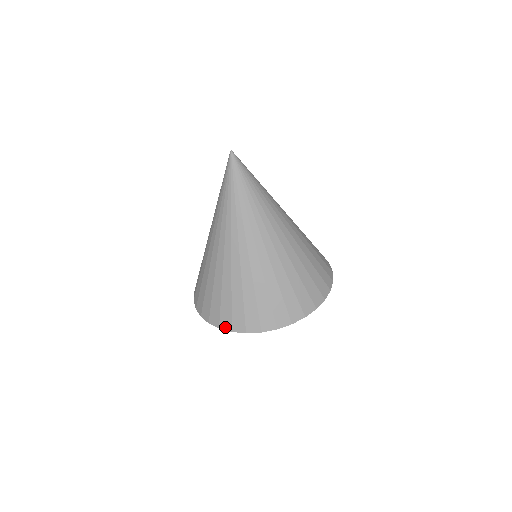
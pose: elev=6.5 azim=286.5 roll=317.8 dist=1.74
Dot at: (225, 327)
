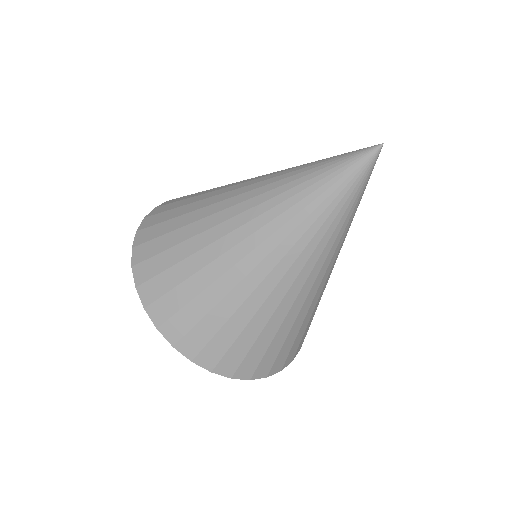
Dot at: (204, 363)
